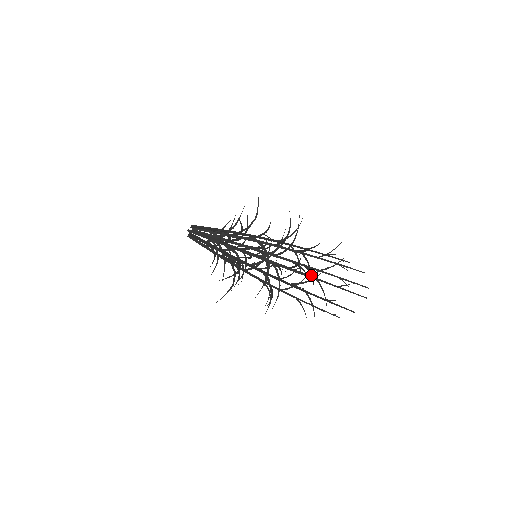
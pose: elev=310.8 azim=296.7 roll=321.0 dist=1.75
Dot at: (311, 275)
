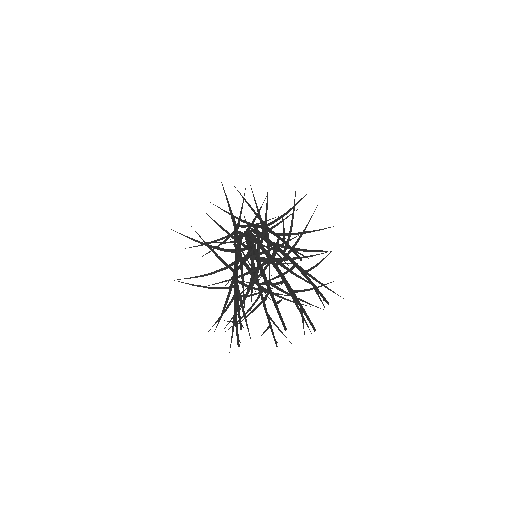
Dot at: (270, 283)
